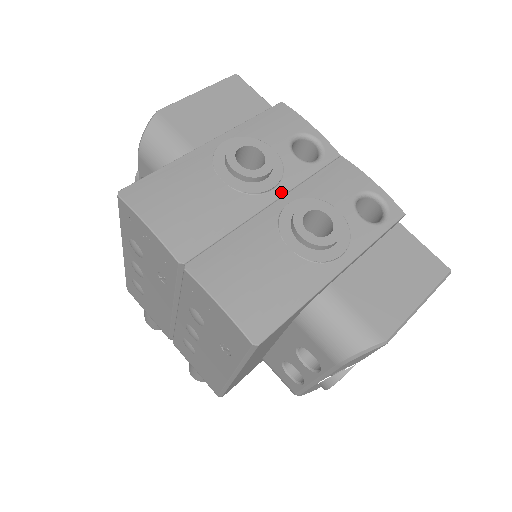
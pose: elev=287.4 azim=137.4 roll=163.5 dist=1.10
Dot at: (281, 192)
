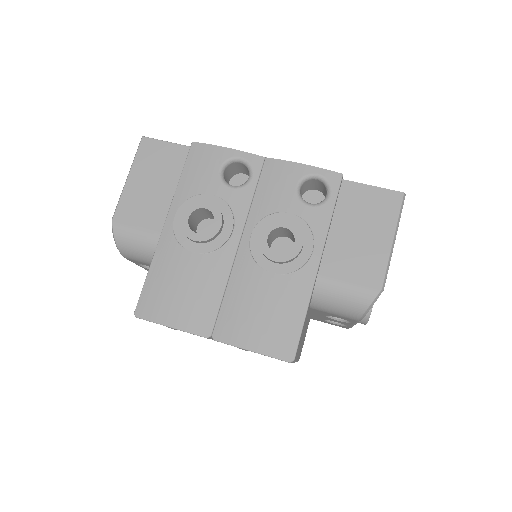
Dot at: (240, 228)
